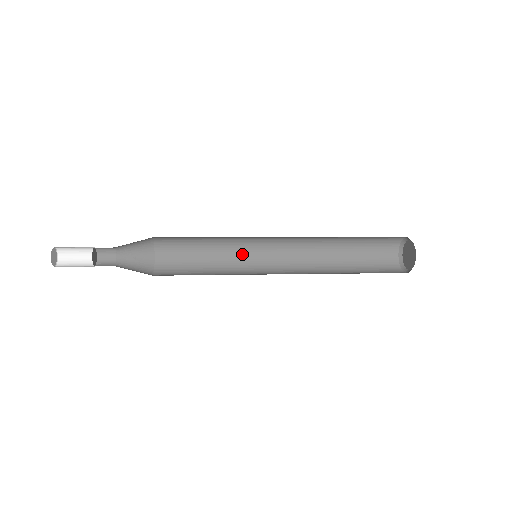
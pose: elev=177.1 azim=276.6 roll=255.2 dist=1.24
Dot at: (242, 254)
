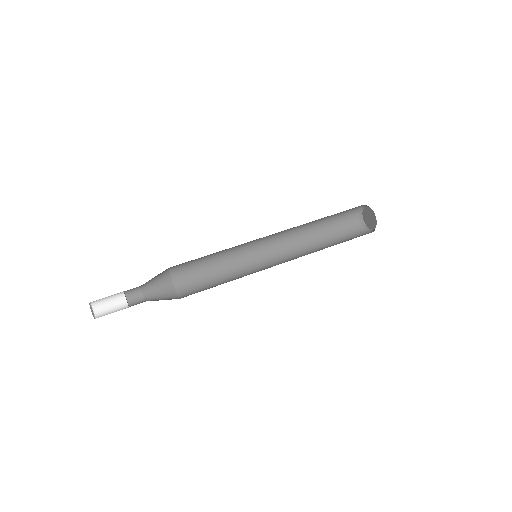
Dot at: (242, 256)
